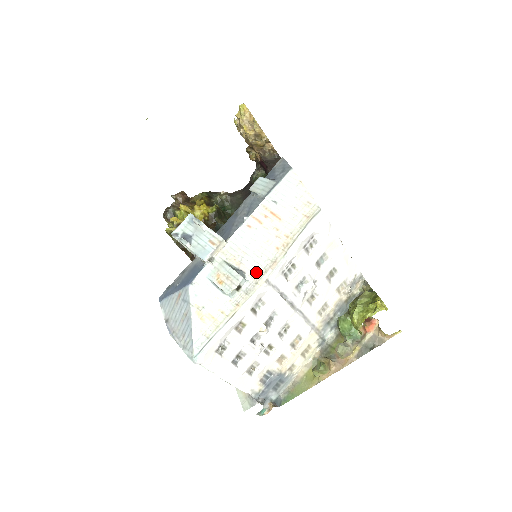
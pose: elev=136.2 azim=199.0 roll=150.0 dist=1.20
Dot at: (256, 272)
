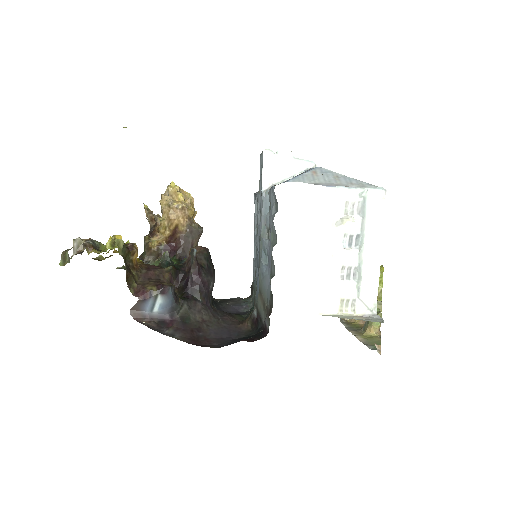
Dot at: occluded
